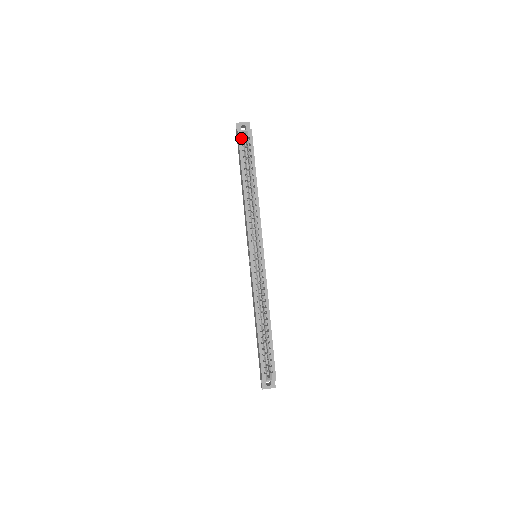
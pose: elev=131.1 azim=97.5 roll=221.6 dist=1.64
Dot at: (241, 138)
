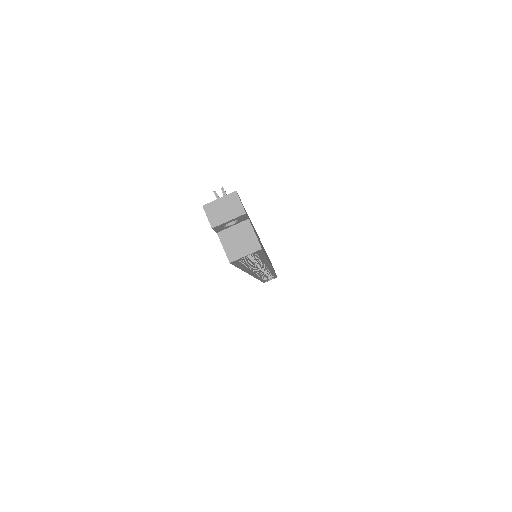
Dot at: occluded
